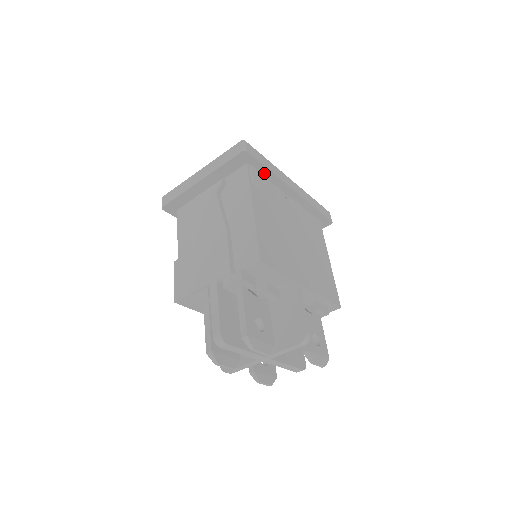
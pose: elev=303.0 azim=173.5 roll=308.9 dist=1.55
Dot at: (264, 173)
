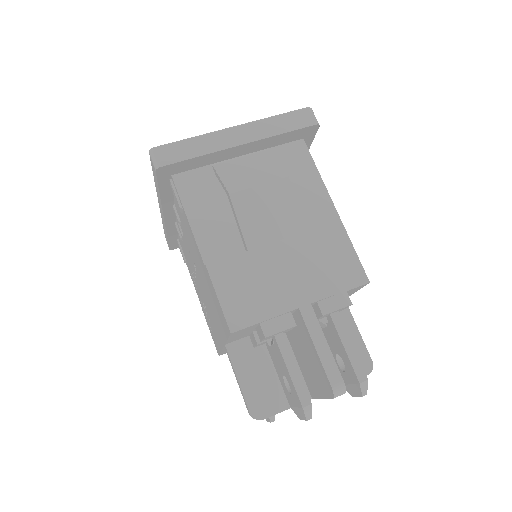
Dot at: occluded
